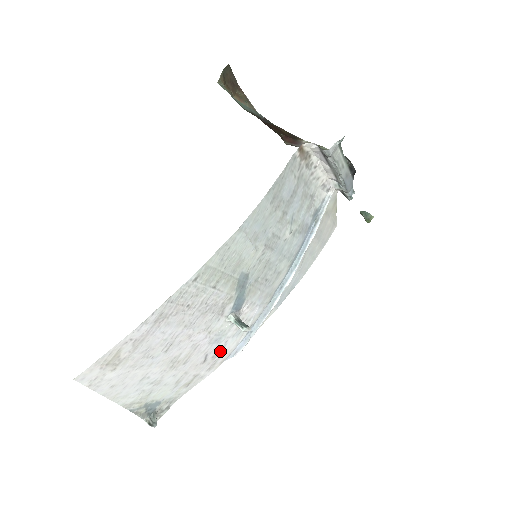
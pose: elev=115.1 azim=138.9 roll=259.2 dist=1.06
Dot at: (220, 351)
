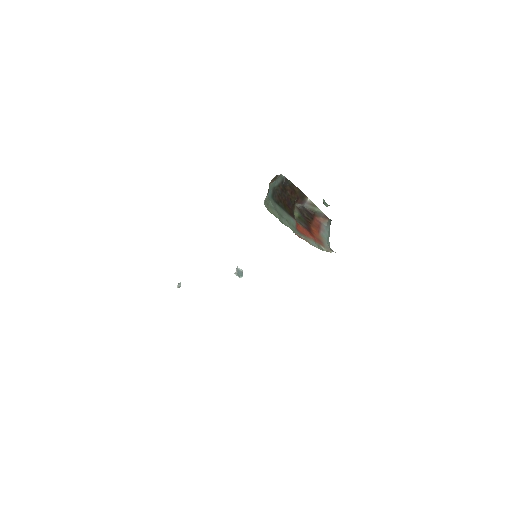
Dot at: occluded
